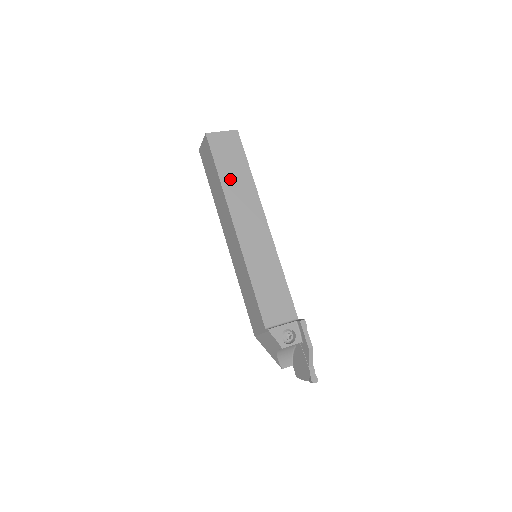
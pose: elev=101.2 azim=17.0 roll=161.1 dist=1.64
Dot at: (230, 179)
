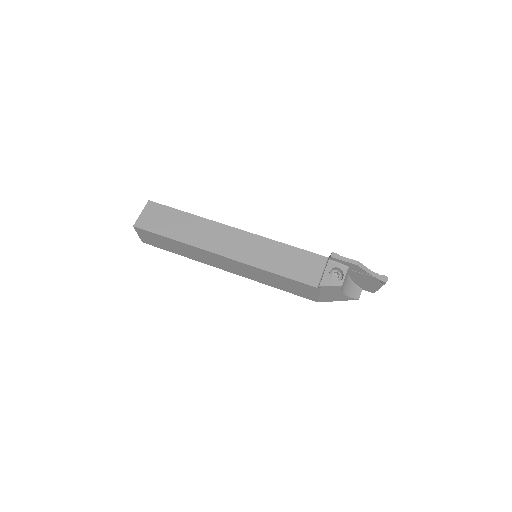
Dot at: (182, 233)
